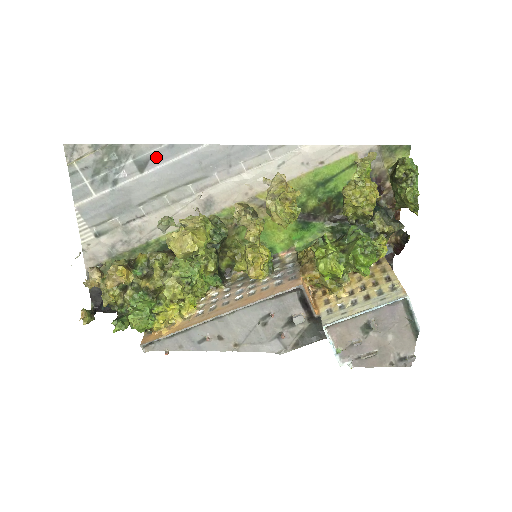
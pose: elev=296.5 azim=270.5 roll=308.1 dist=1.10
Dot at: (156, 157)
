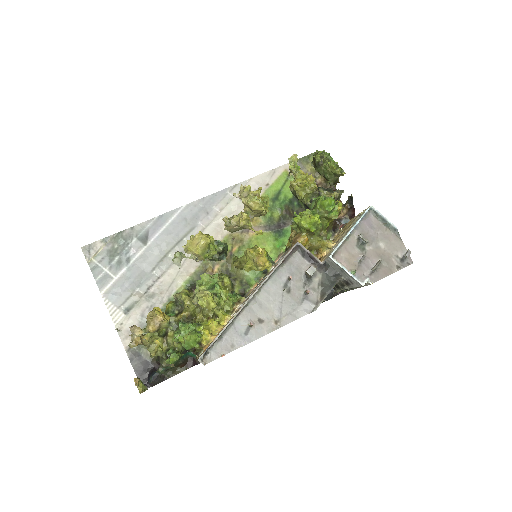
Dot at: (153, 229)
